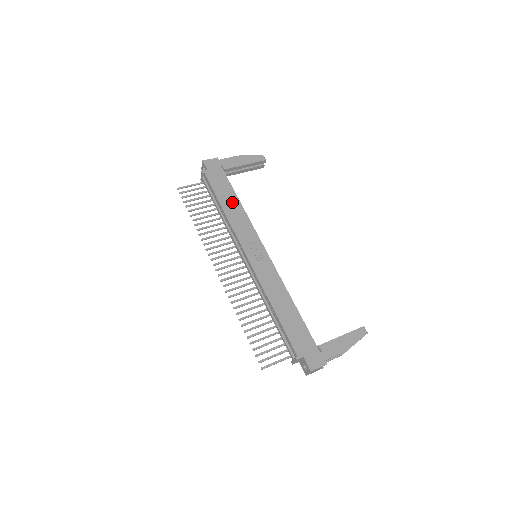
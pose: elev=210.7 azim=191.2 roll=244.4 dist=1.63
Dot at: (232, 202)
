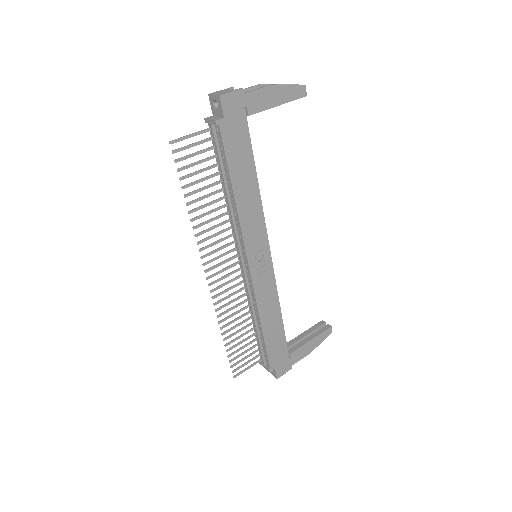
Dot at: (248, 183)
